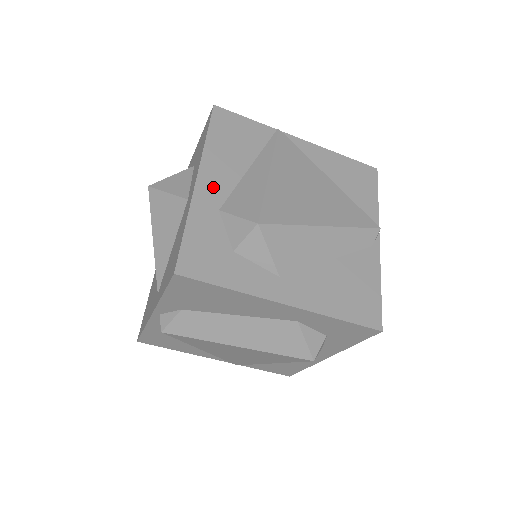
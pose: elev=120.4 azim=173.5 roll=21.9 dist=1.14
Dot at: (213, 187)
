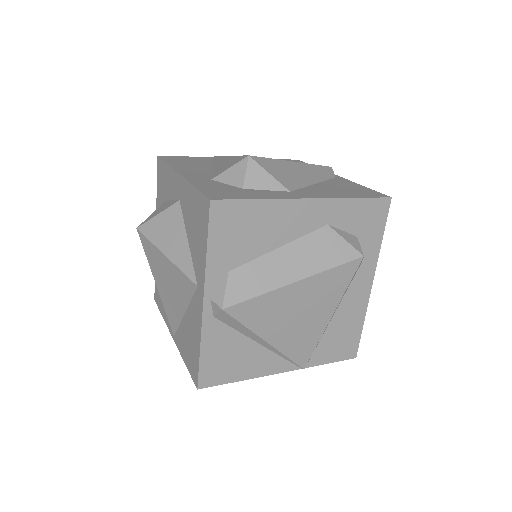
Dot at: (195, 174)
